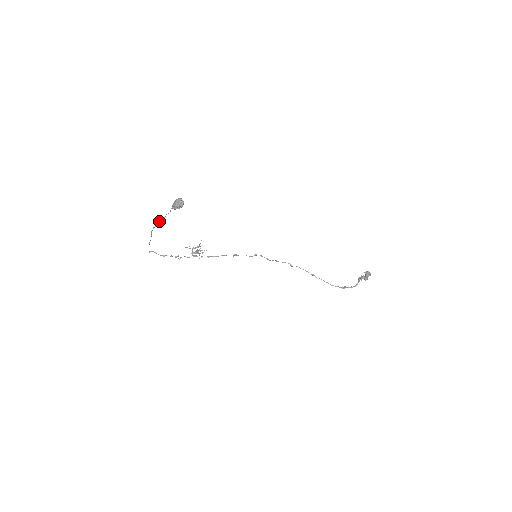
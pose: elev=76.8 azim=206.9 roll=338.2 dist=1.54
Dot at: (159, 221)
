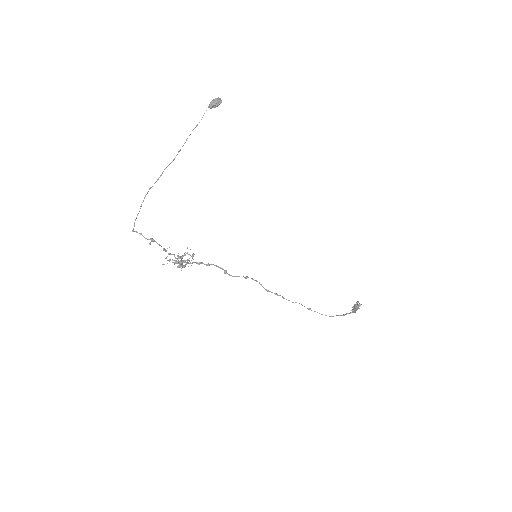
Dot at: occluded
